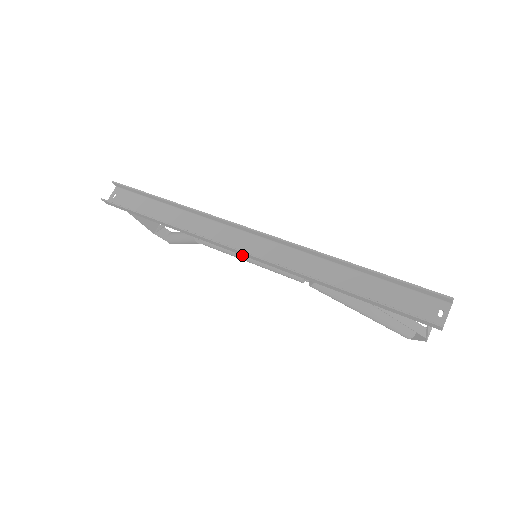
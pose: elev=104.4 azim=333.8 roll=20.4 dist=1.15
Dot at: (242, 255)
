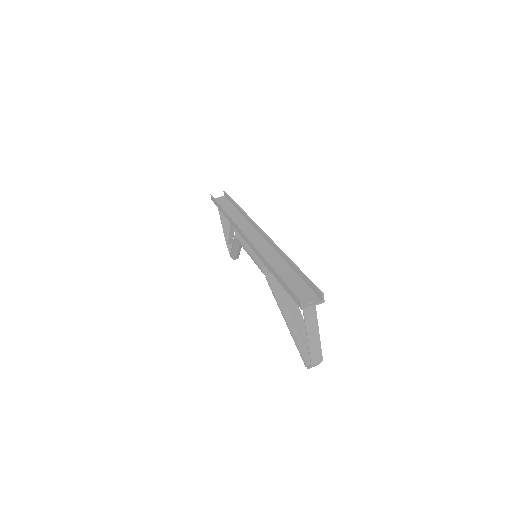
Dot at: (247, 247)
